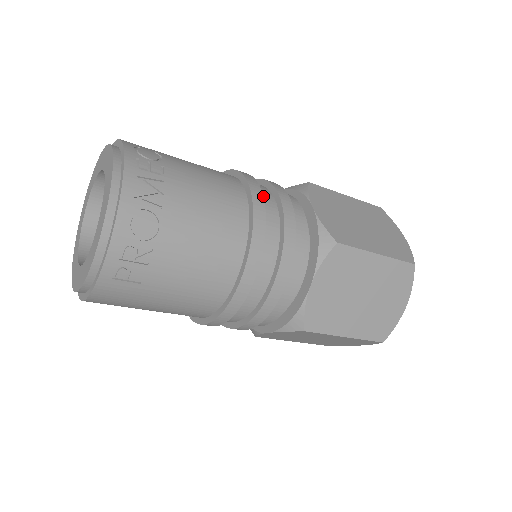
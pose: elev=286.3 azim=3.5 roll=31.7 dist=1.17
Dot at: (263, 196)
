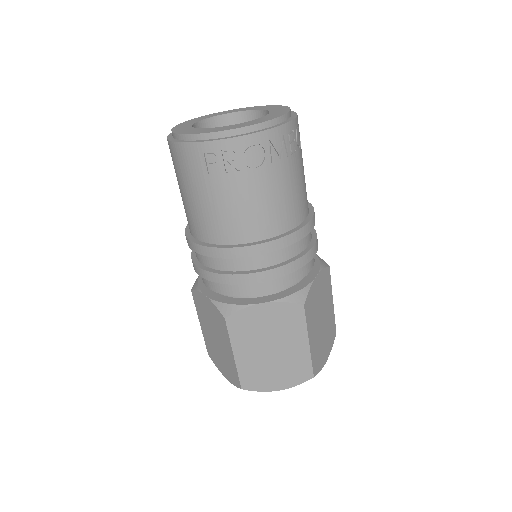
Dot at: occluded
